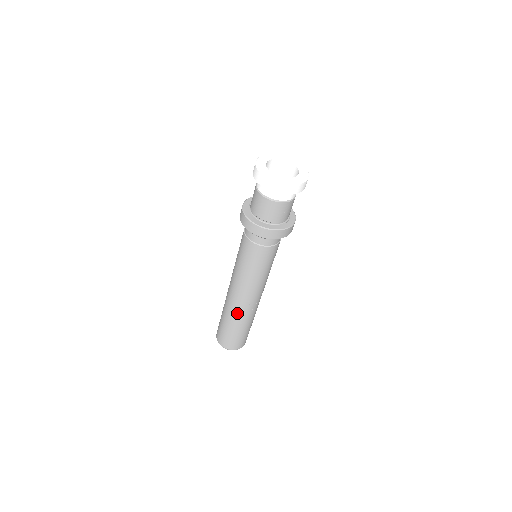
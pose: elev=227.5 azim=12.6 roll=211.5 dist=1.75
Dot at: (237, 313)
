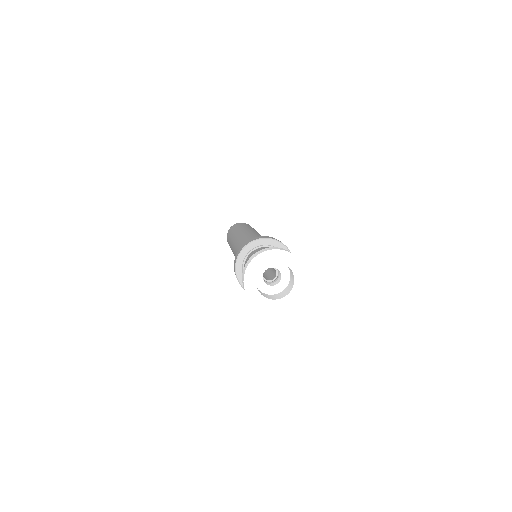
Dot at: occluded
